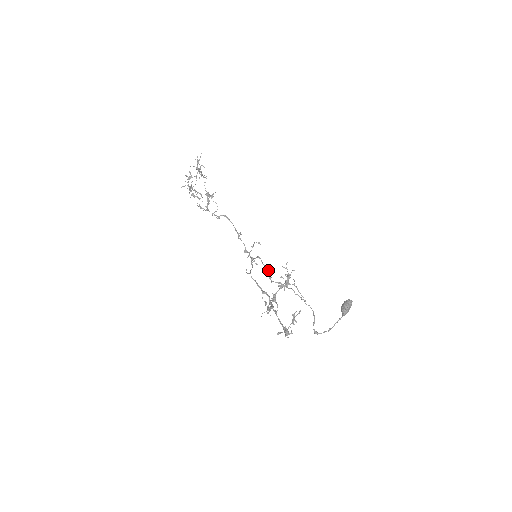
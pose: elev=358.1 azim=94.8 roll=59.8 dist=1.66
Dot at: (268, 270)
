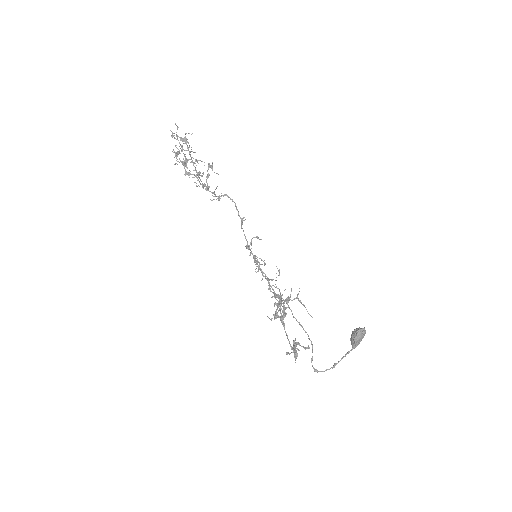
Dot at: (267, 278)
